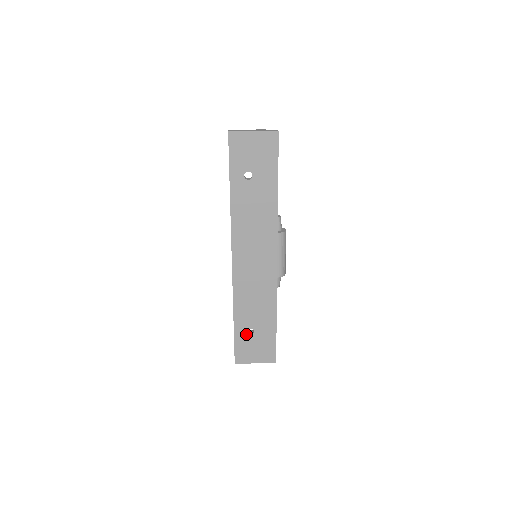
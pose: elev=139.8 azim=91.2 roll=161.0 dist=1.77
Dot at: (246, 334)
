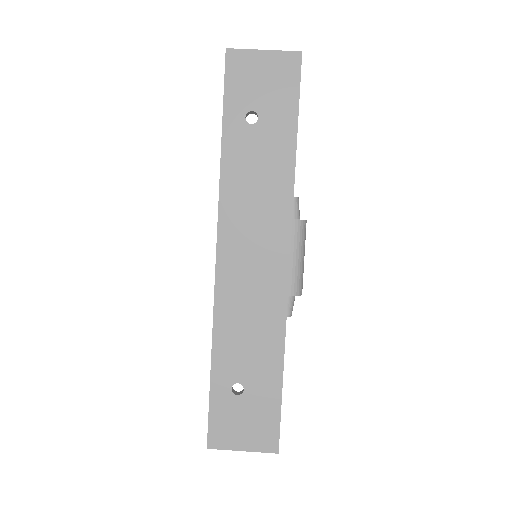
Dot at: (230, 393)
